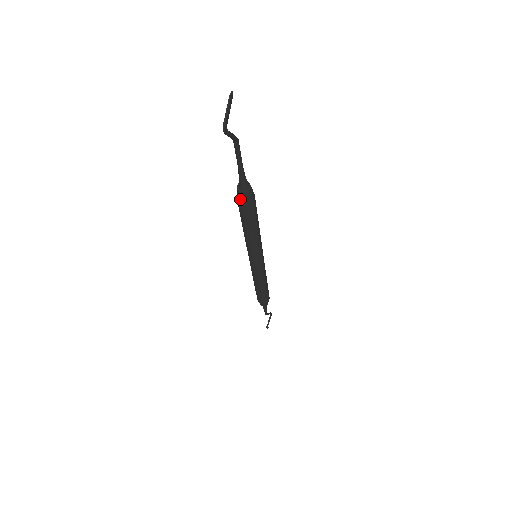
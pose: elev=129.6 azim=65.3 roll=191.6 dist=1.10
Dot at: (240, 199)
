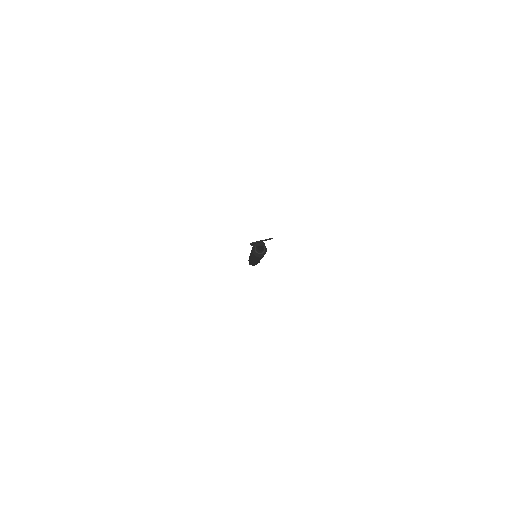
Dot at: (253, 249)
